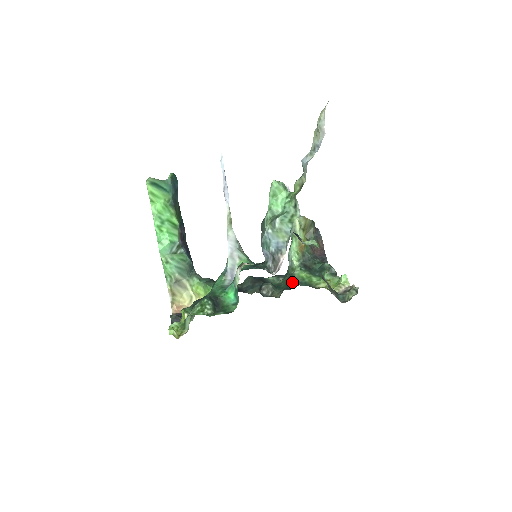
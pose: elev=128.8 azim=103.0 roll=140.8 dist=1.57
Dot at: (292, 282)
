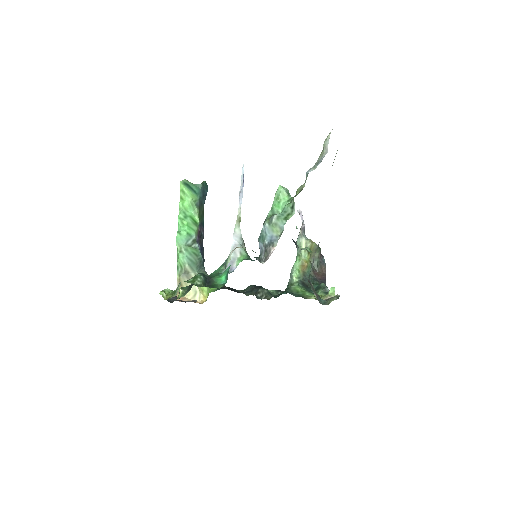
Dot at: (287, 292)
